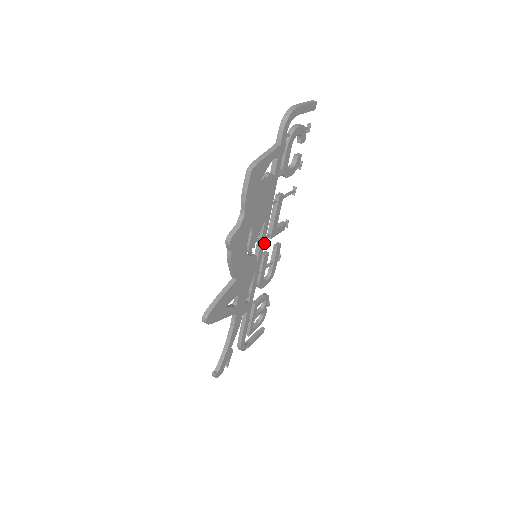
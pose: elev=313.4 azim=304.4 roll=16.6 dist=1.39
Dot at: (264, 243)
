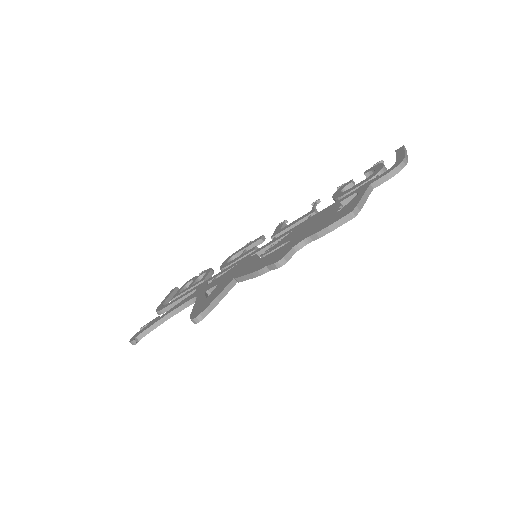
Dot at: occluded
